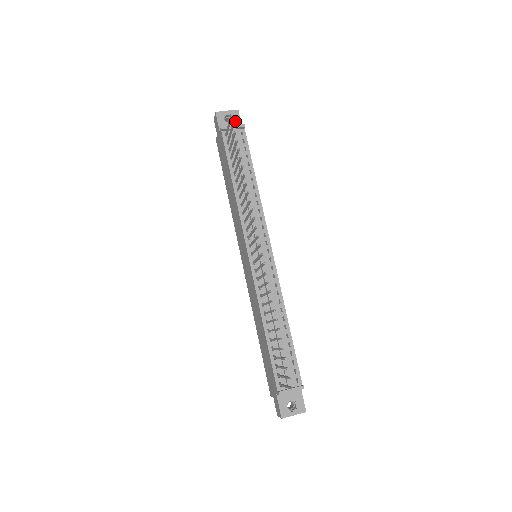
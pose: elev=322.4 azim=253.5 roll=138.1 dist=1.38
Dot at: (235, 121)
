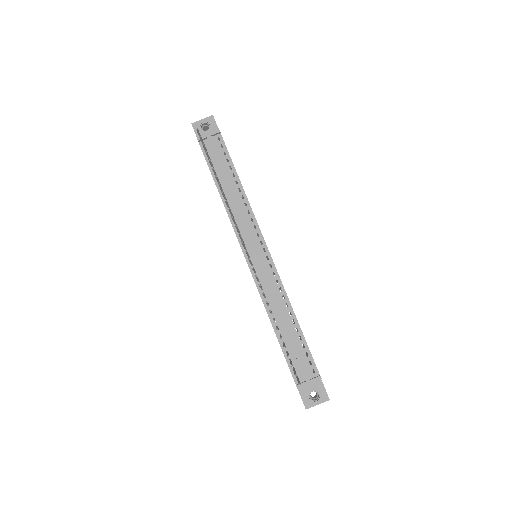
Dot at: (212, 127)
